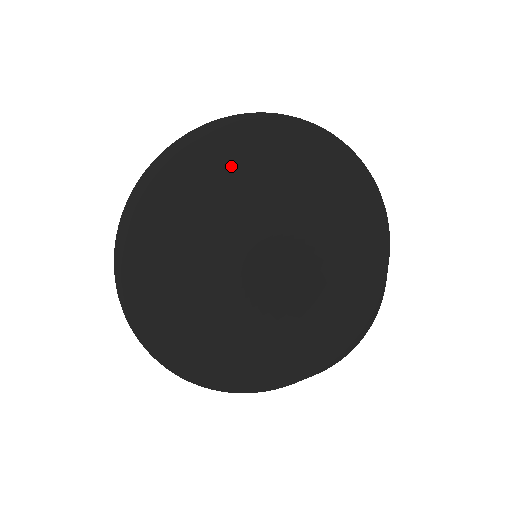
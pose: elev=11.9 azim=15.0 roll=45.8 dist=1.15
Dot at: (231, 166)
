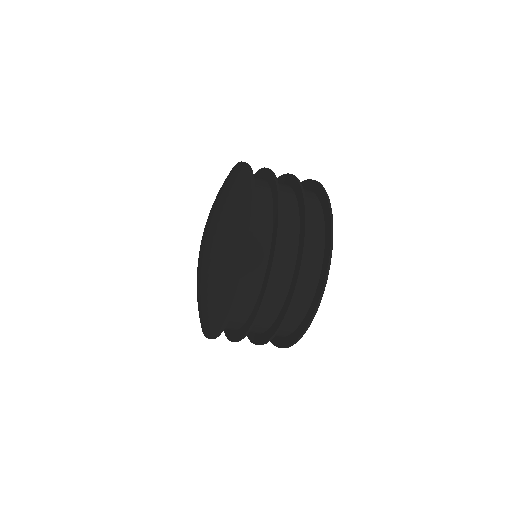
Dot at: (211, 208)
